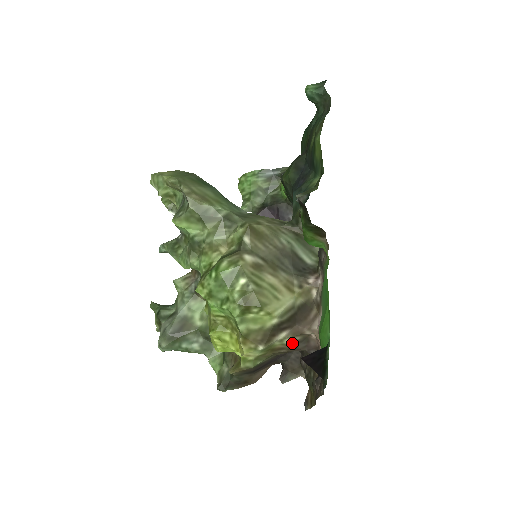
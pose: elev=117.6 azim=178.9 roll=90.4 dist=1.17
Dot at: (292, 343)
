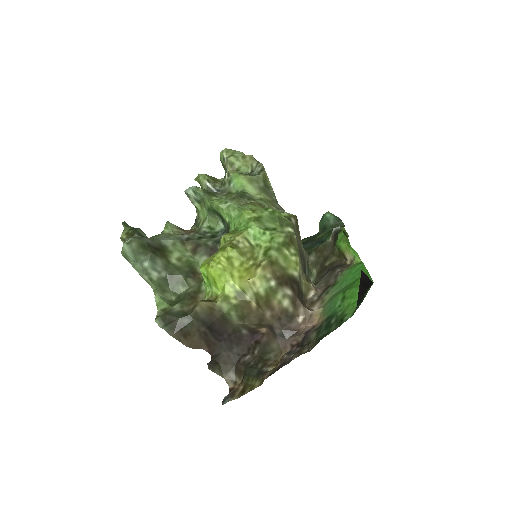
Dot at: (284, 309)
